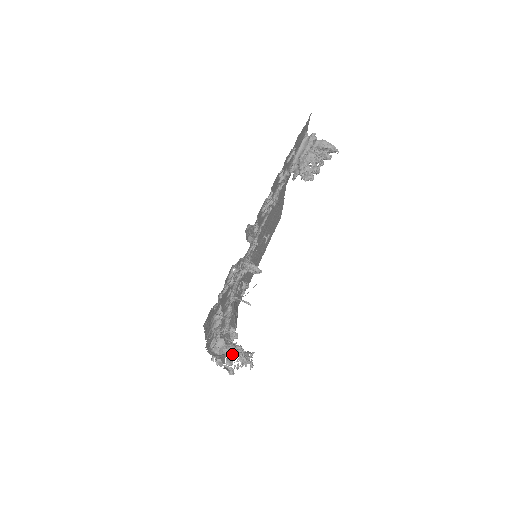
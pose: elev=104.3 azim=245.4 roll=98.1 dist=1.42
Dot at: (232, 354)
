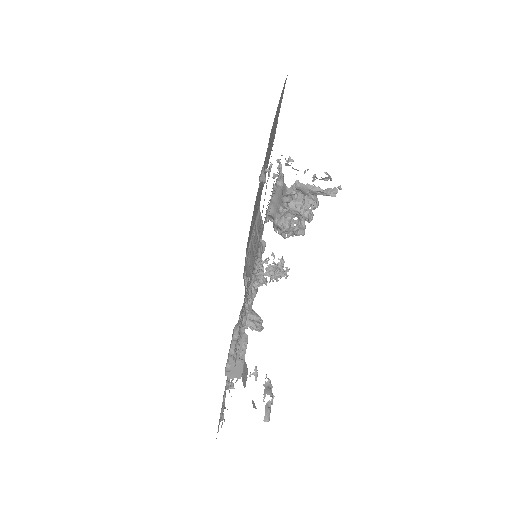
Dot at: occluded
